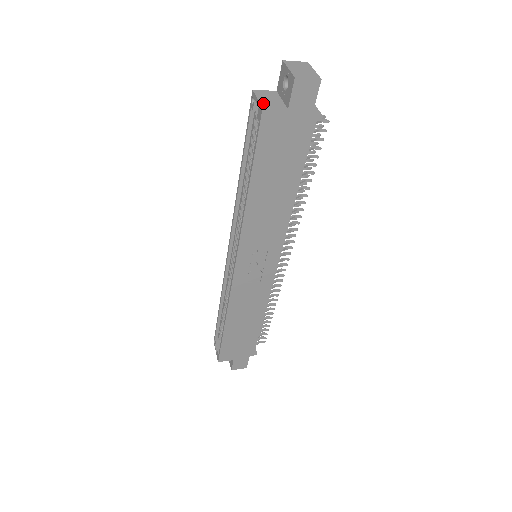
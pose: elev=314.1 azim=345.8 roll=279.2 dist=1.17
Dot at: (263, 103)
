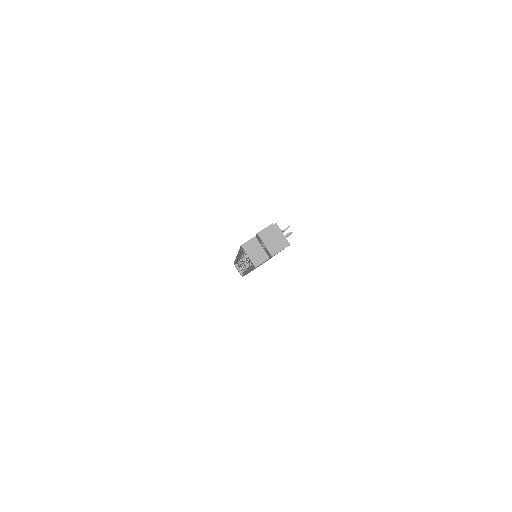
Dot at: (253, 261)
